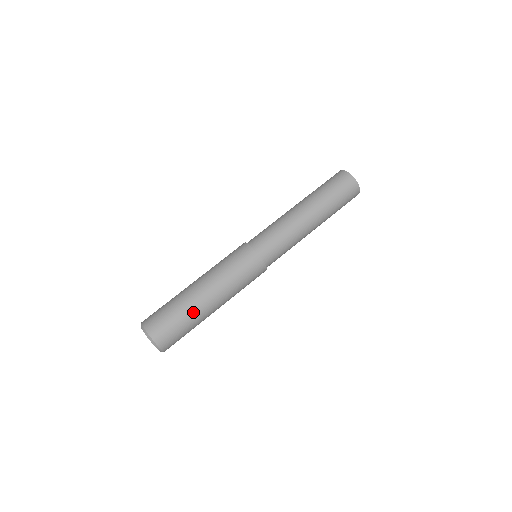
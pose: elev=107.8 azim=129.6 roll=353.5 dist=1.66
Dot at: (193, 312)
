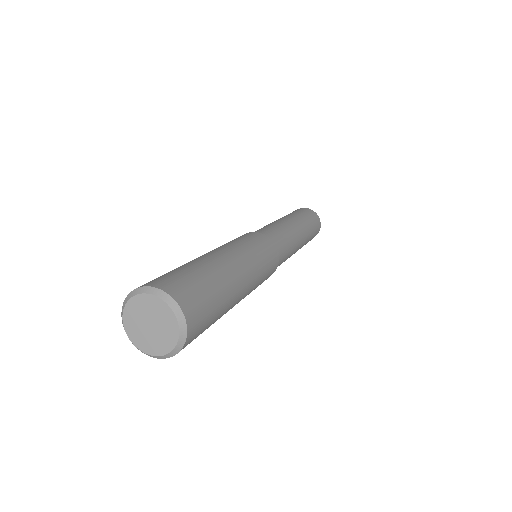
Dot at: (191, 262)
